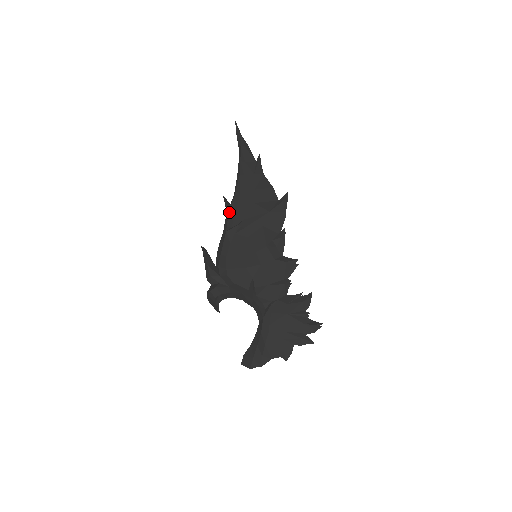
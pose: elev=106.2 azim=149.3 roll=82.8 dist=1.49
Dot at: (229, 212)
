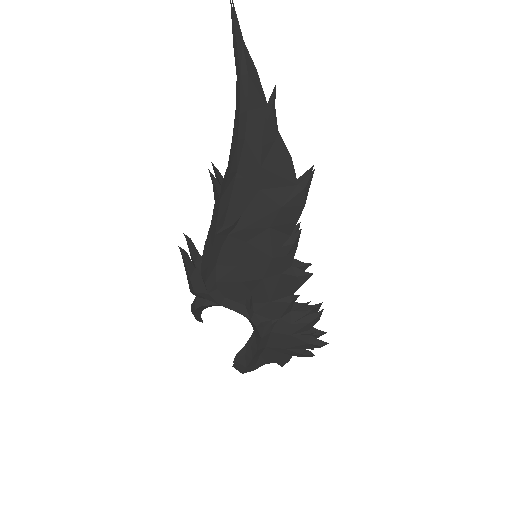
Dot at: (219, 205)
